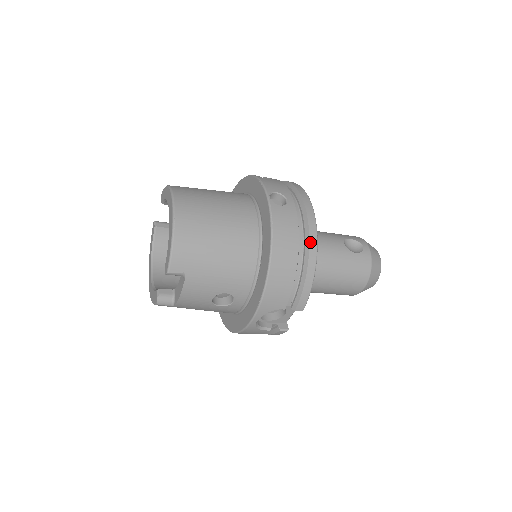
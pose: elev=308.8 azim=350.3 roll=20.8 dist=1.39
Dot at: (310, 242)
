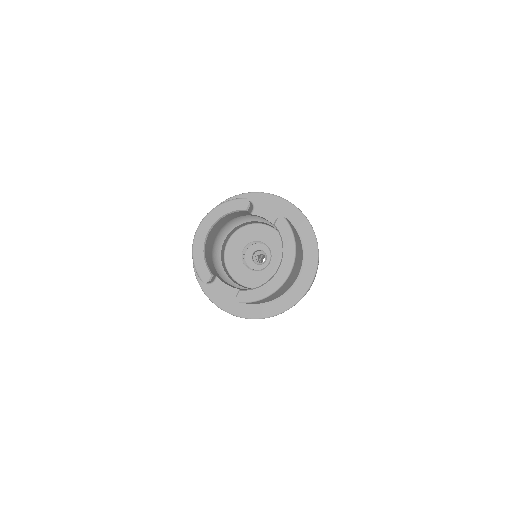
Dot at: occluded
